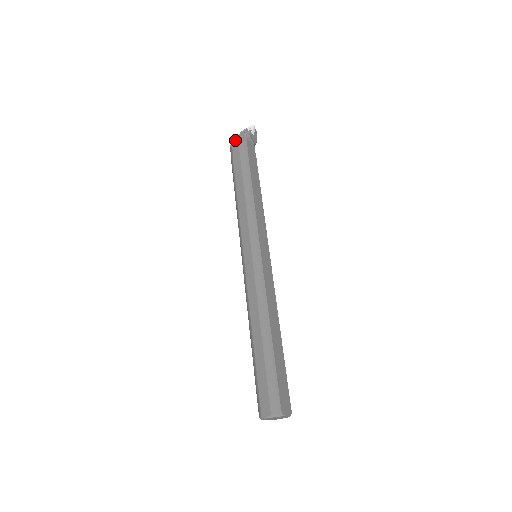
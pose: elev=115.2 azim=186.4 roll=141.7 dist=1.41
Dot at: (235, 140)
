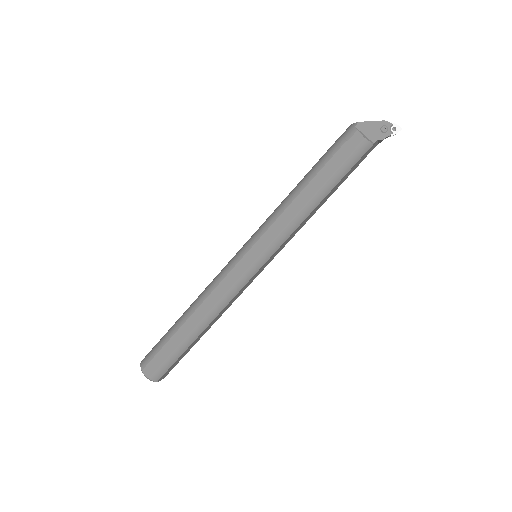
Dot at: (369, 123)
